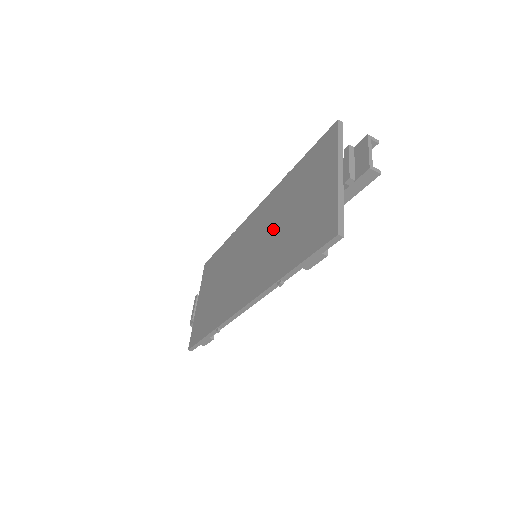
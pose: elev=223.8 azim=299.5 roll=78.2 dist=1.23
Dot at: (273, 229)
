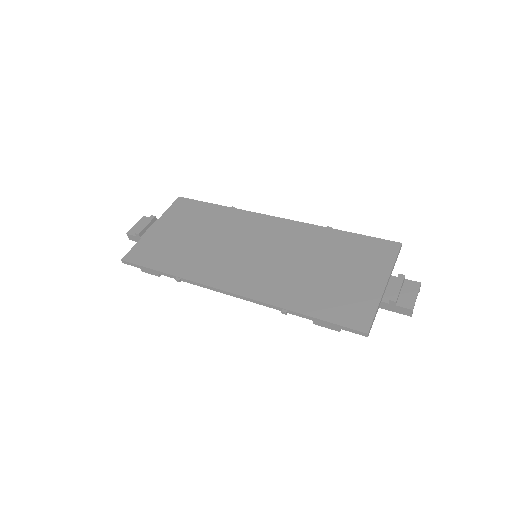
Dot at: (294, 259)
